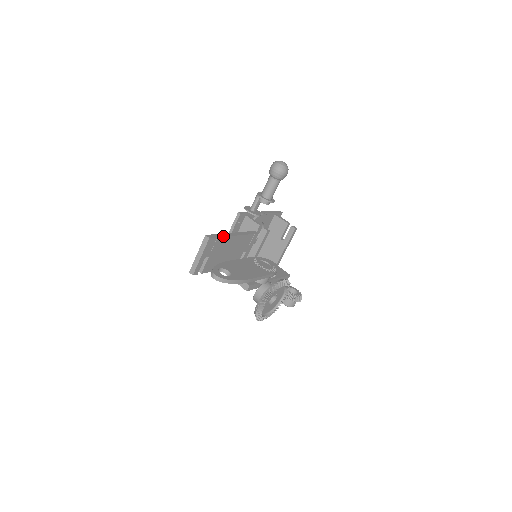
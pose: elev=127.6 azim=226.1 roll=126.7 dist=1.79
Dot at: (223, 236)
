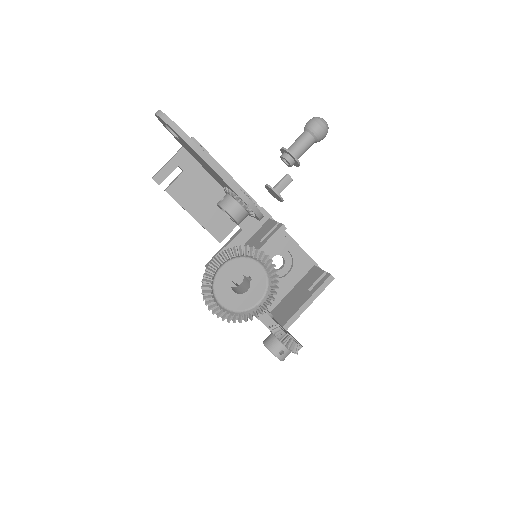
Dot at: occluded
